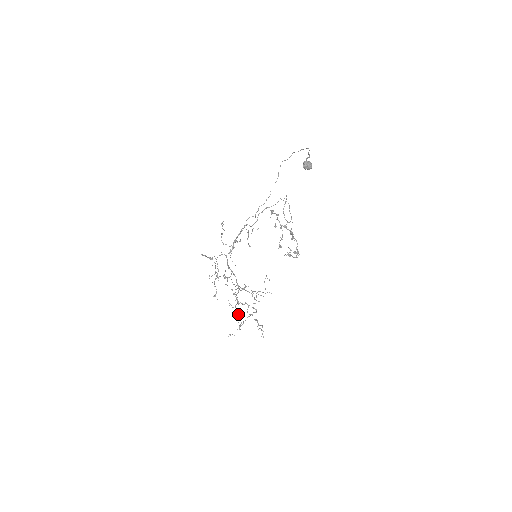
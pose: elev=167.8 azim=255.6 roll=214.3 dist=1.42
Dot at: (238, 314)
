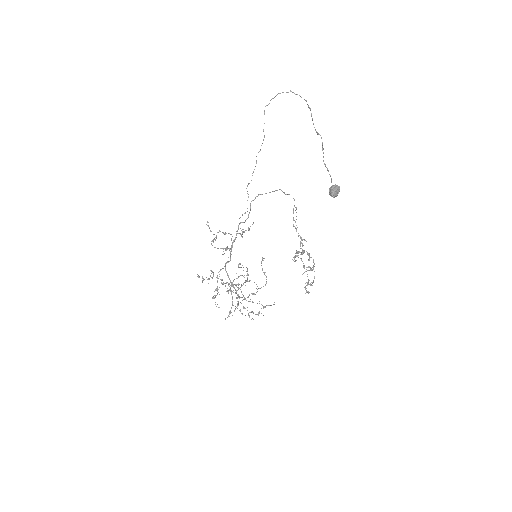
Dot at: occluded
